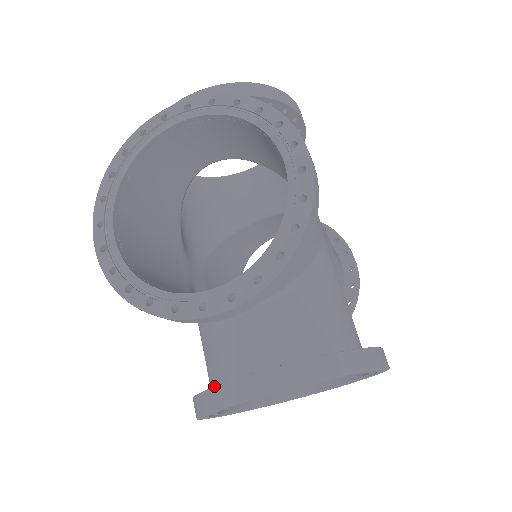
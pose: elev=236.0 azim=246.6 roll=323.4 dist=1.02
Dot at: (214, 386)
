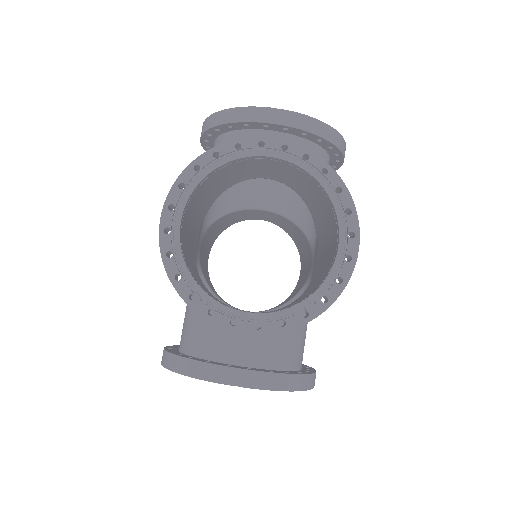
Dot at: (199, 360)
